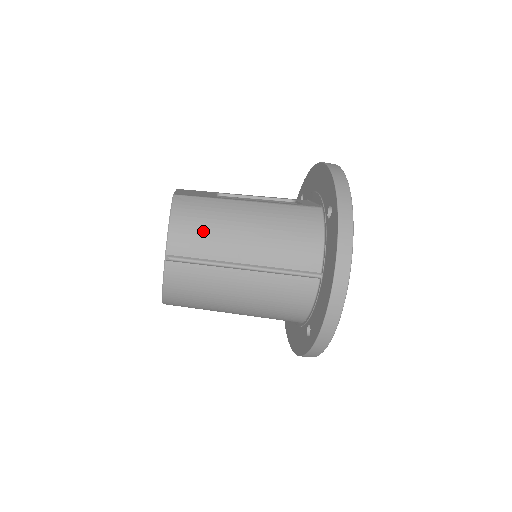
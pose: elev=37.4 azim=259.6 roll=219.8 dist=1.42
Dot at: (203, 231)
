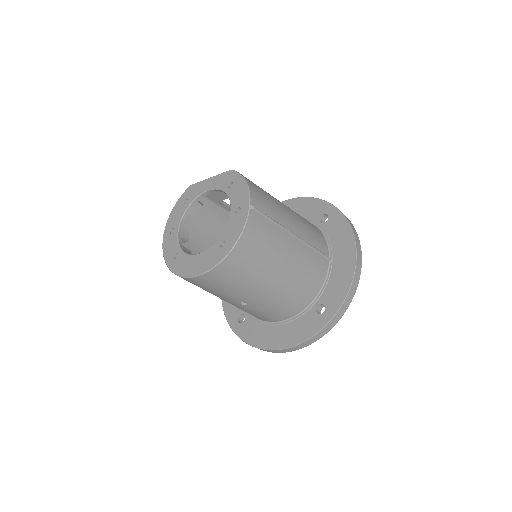
Dot at: (267, 199)
